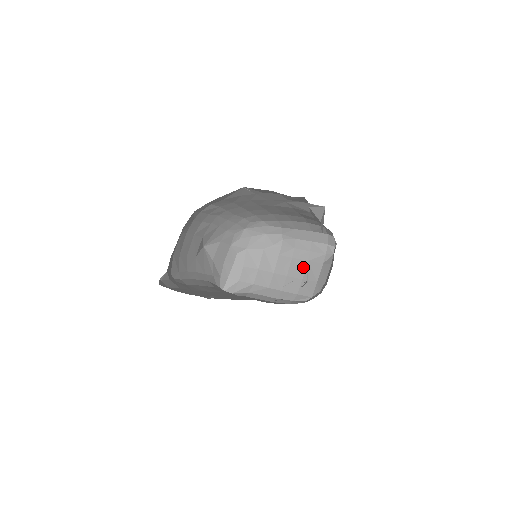
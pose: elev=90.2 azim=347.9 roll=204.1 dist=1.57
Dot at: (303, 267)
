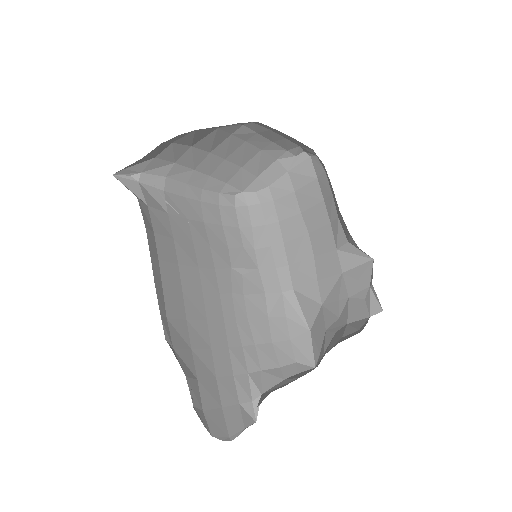
Dot at: (252, 155)
